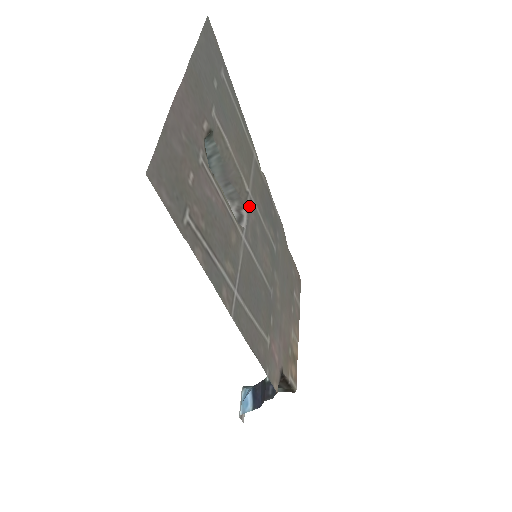
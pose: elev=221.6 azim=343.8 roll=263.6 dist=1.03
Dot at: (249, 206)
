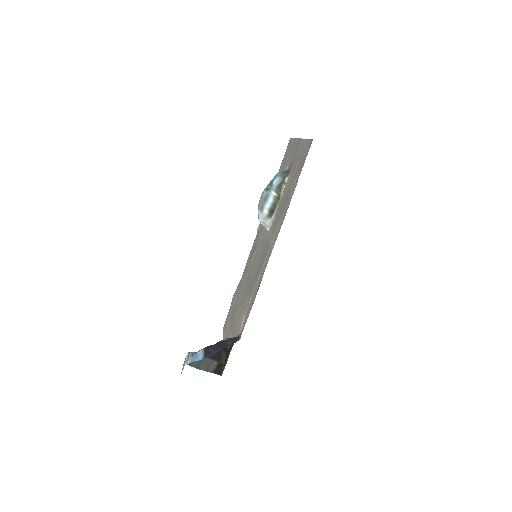
Dot at: occluded
